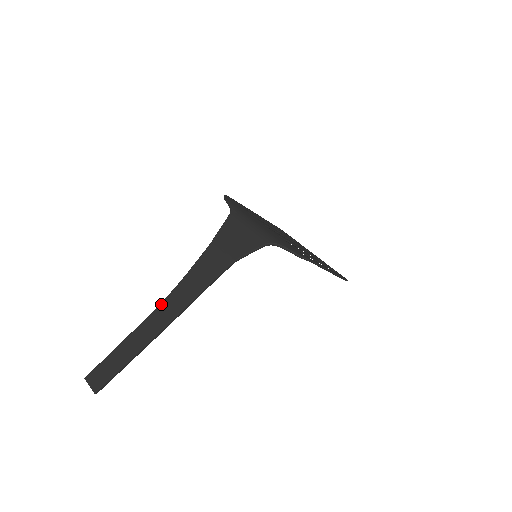
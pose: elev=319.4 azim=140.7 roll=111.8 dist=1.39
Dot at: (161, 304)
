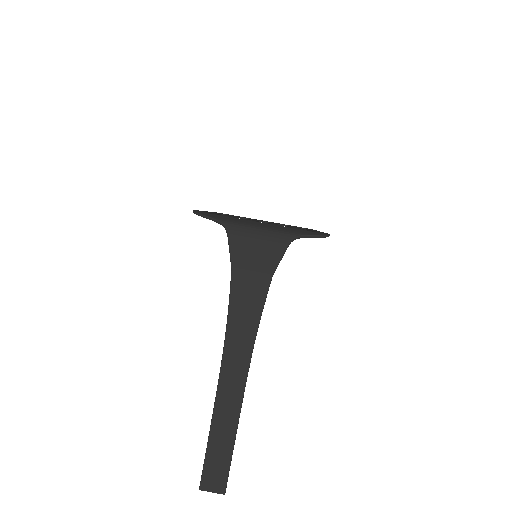
Dot at: (223, 363)
